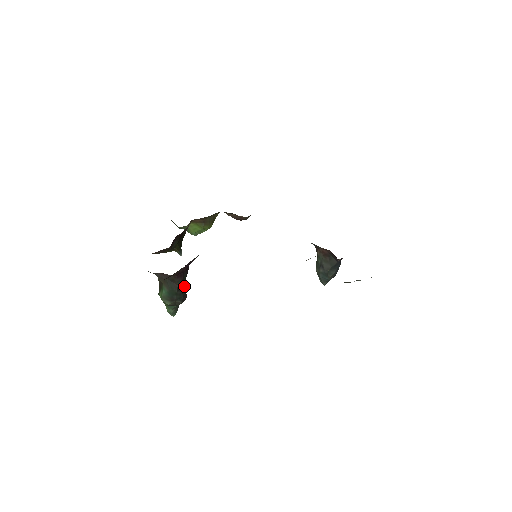
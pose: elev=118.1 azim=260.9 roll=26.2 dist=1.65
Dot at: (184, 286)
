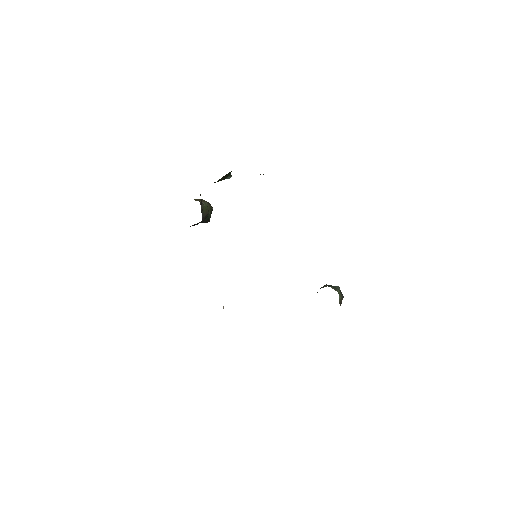
Dot at: (206, 217)
